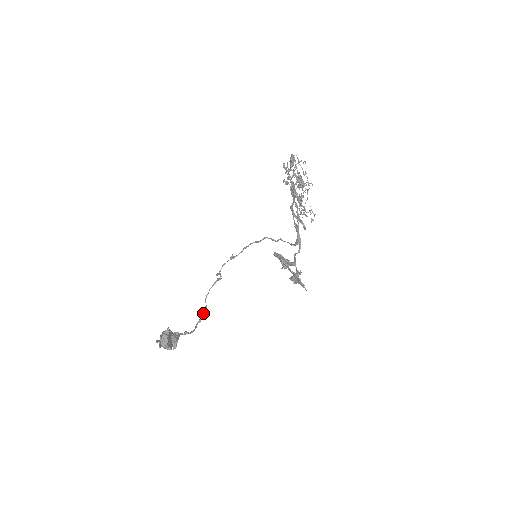
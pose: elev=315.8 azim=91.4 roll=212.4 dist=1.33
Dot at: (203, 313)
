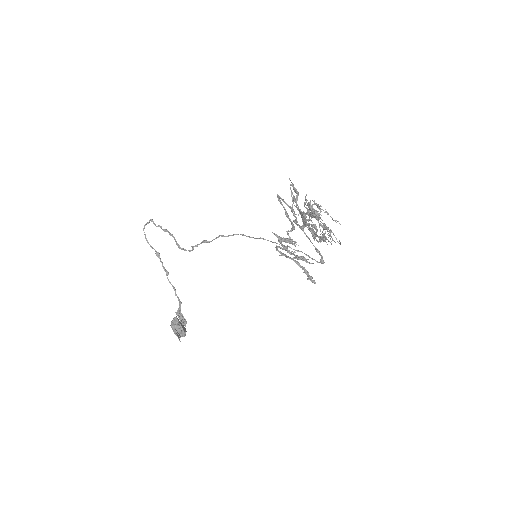
Dot at: (162, 262)
